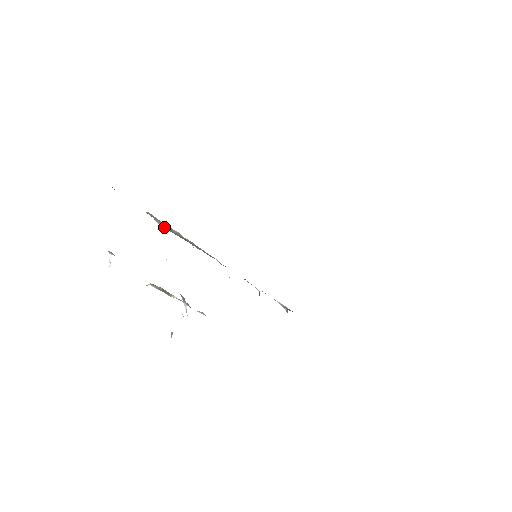
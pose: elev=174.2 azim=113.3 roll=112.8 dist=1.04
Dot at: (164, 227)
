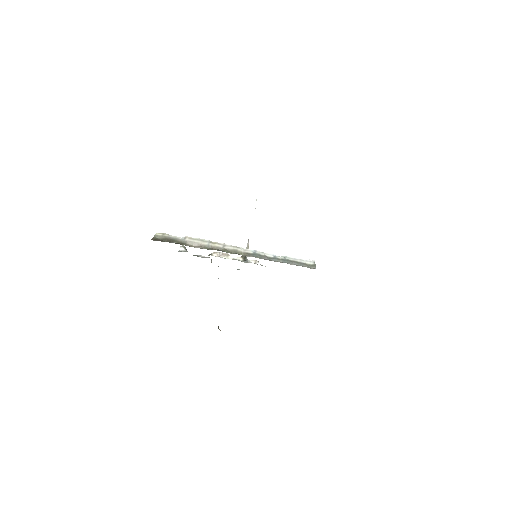
Dot at: (195, 244)
